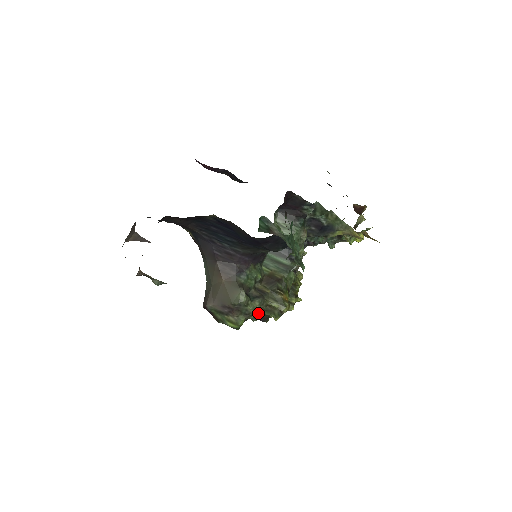
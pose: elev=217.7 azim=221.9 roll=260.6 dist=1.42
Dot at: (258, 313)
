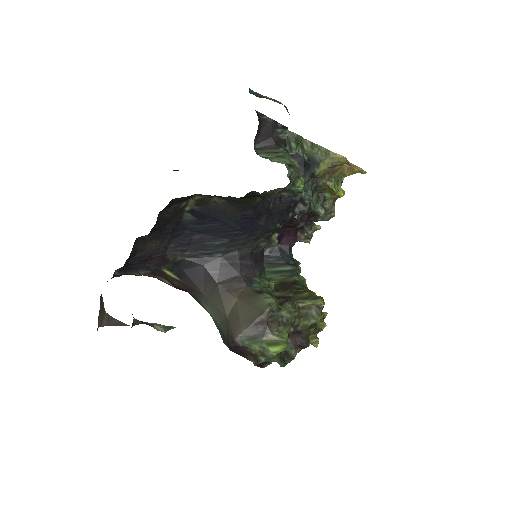
Dot at: (295, 327)
